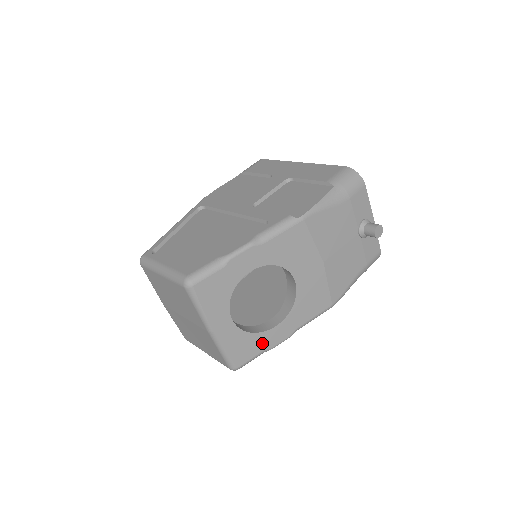
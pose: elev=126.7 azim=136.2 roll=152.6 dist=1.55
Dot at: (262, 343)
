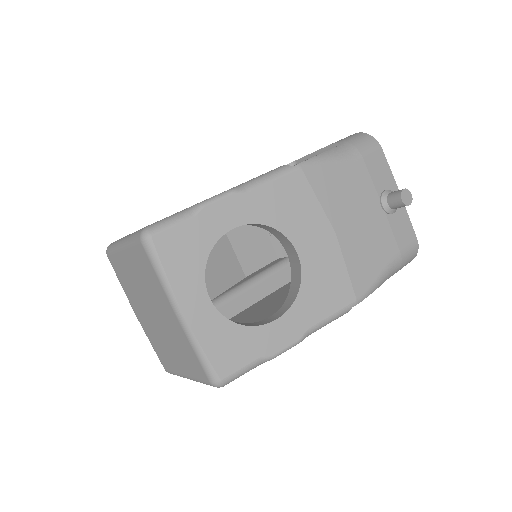
Dot at: (257, 344)
